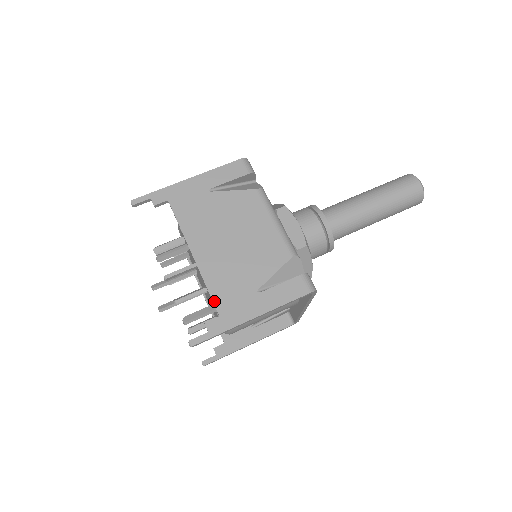
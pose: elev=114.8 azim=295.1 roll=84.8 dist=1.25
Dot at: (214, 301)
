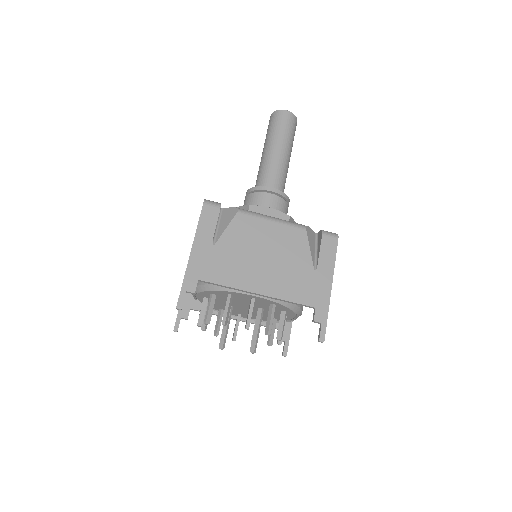
Dot at: (302, 304)
